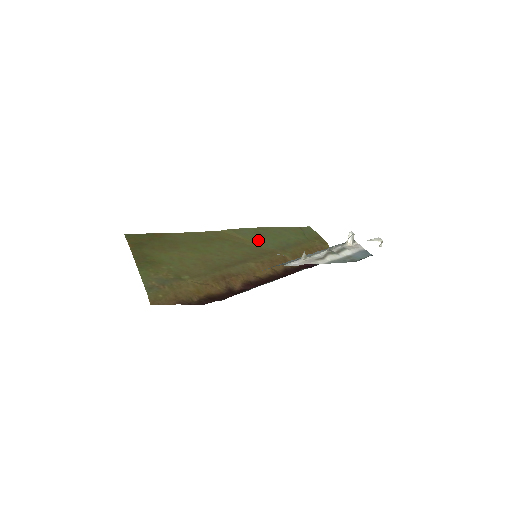
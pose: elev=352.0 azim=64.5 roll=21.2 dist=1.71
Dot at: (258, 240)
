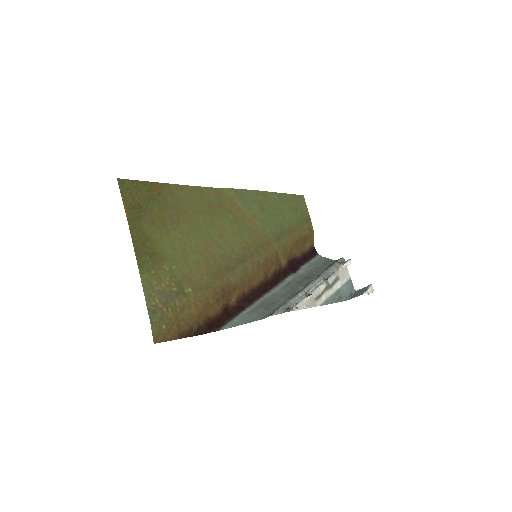
Dot at: (258, 217)
